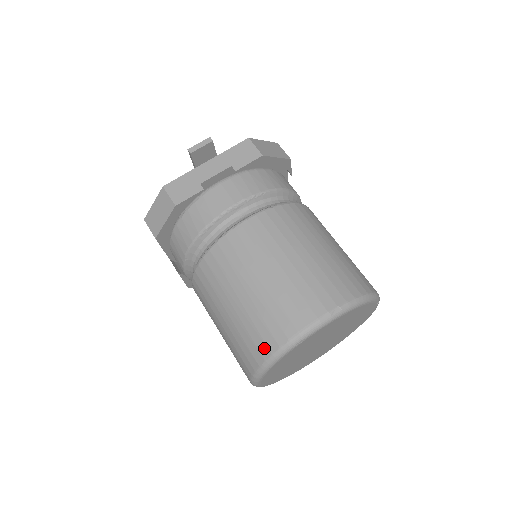
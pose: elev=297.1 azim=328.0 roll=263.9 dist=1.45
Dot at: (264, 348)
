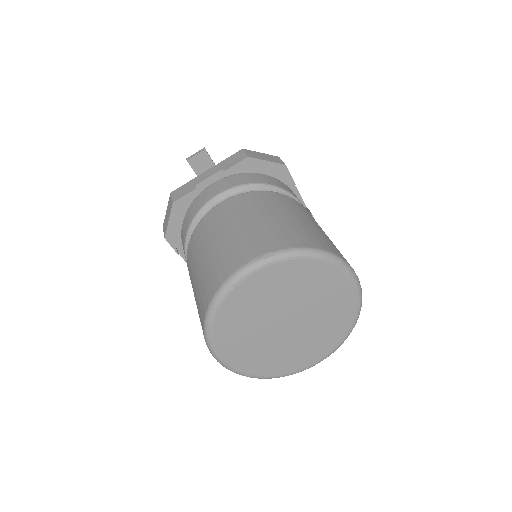
Dot at: (206, 301)
